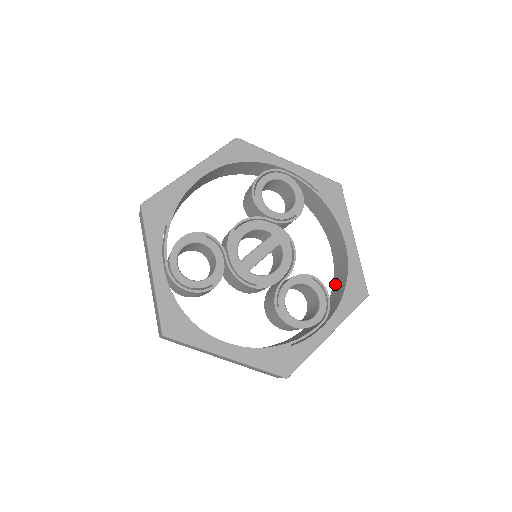
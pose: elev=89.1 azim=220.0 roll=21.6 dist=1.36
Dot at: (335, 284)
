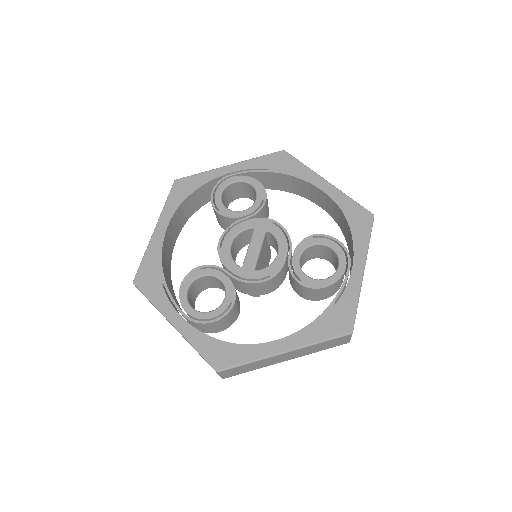
Dot at: (342, 230)
